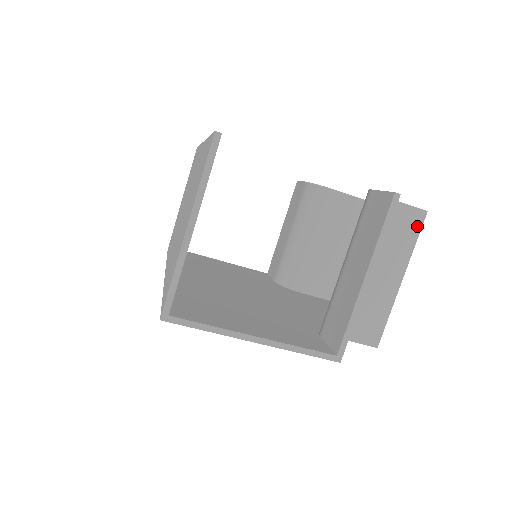
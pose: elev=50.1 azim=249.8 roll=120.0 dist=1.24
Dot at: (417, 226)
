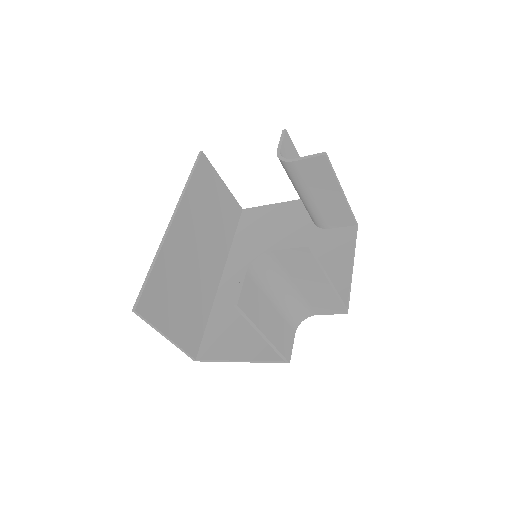
Dot at: (309, 256)
